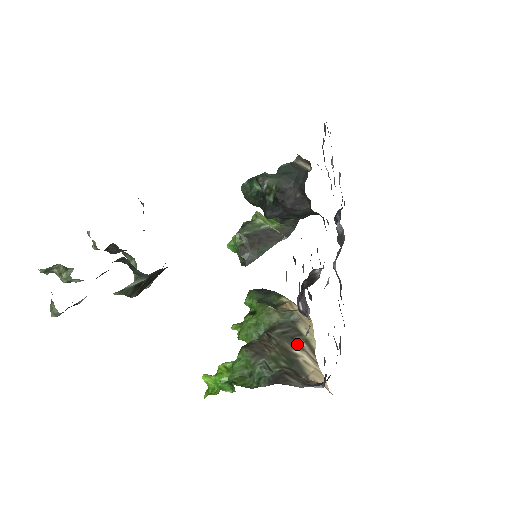
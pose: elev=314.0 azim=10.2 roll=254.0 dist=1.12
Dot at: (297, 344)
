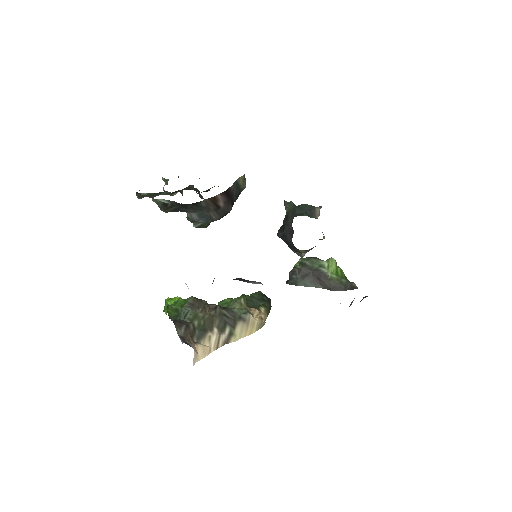
Dot at: (223, 328)
